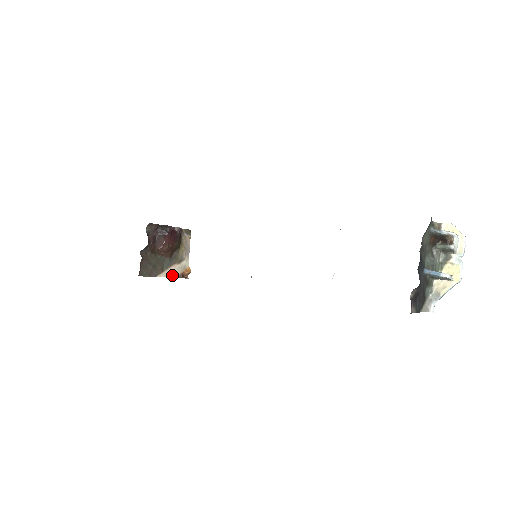
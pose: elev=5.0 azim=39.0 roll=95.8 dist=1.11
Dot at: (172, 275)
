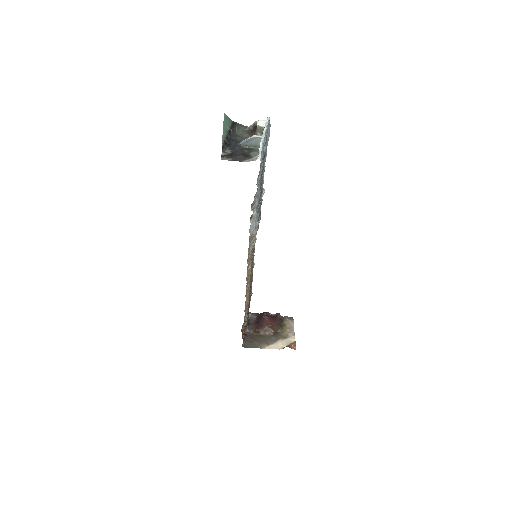
Dot at: (278, 348)
